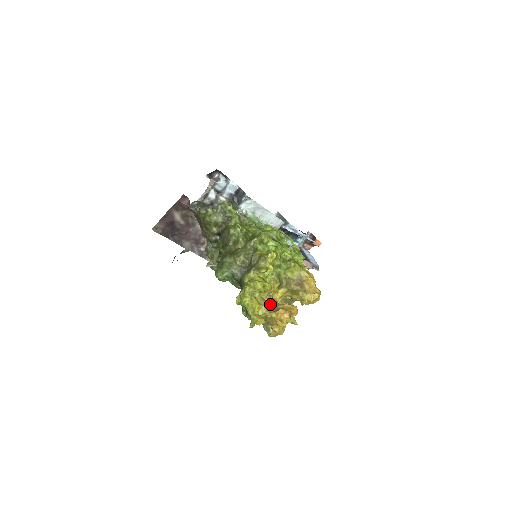
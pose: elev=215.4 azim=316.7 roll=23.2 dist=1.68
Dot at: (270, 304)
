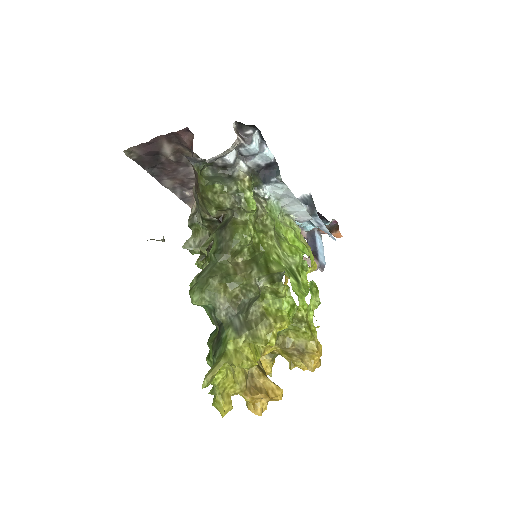
Dot at: (249, 370)
